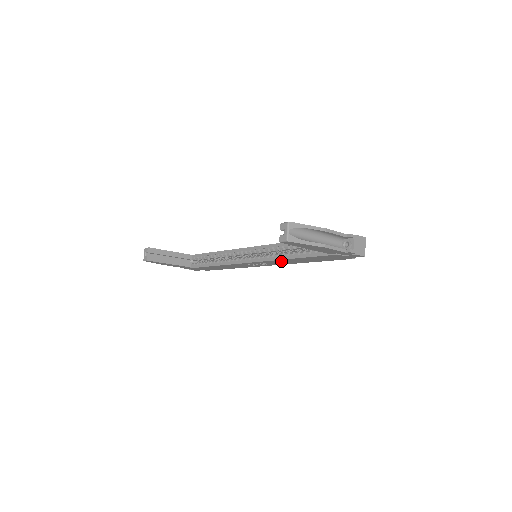
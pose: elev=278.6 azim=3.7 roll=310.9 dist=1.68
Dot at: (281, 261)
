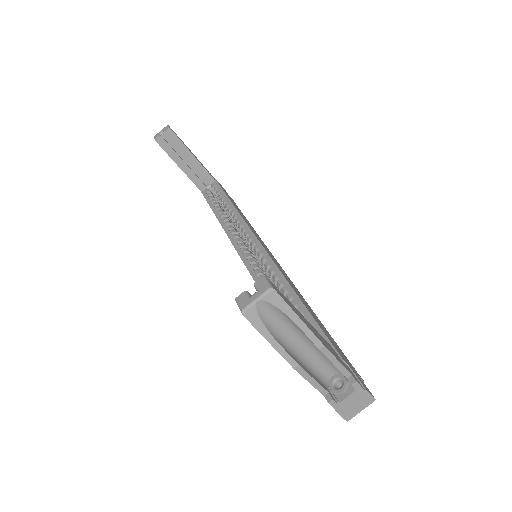
Dot at: occluded
